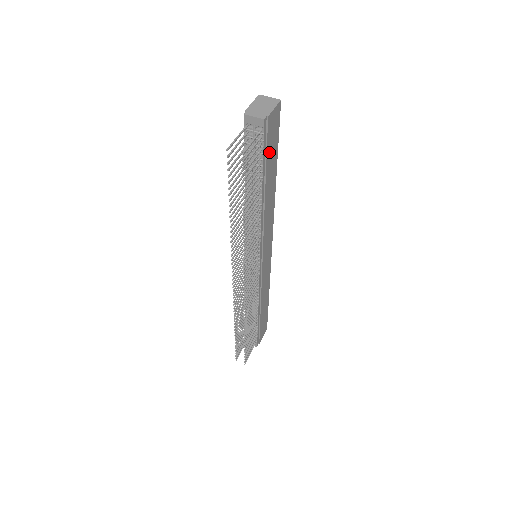
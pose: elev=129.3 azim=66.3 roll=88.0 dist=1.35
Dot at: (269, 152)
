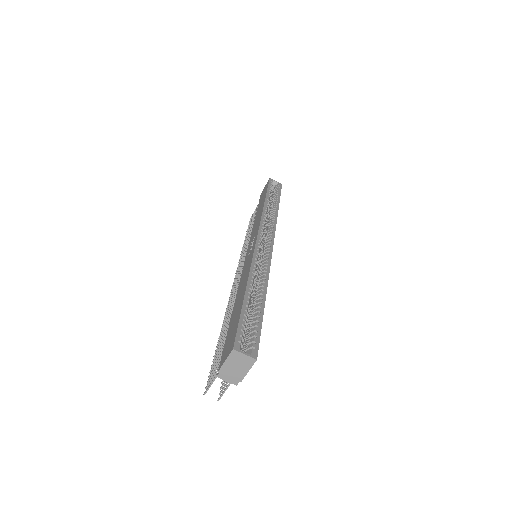
Dot at: occluded
